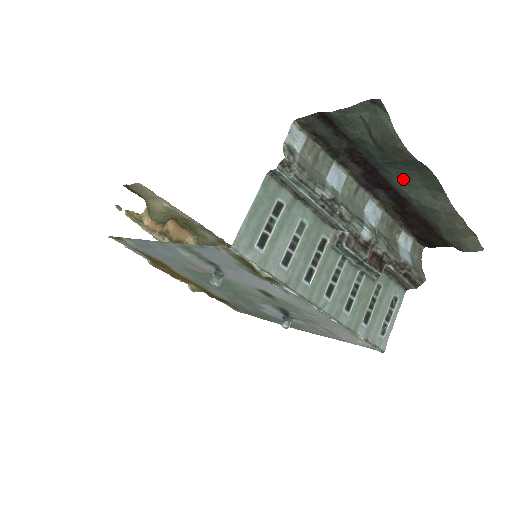
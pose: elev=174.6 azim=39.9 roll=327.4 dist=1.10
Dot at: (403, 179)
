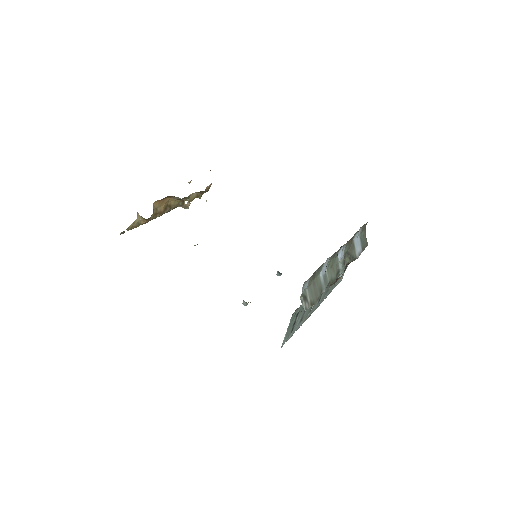
Dot at: occluded
